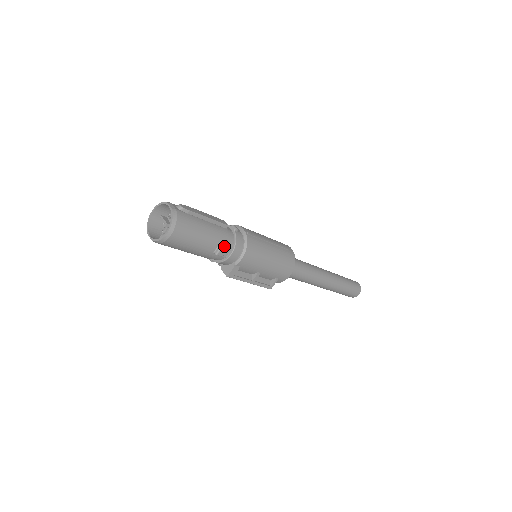
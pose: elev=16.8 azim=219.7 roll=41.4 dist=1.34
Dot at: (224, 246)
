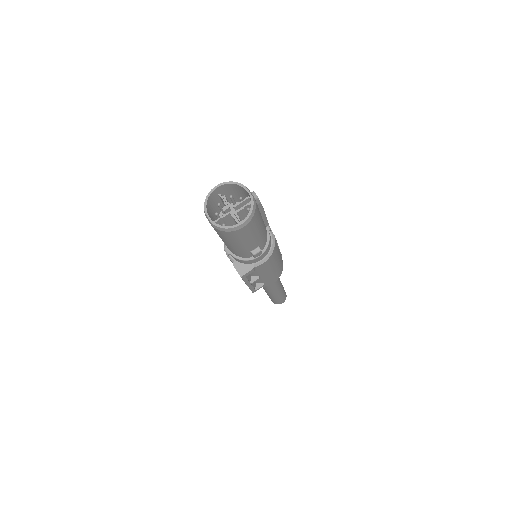
Dot at: (261, 247)
